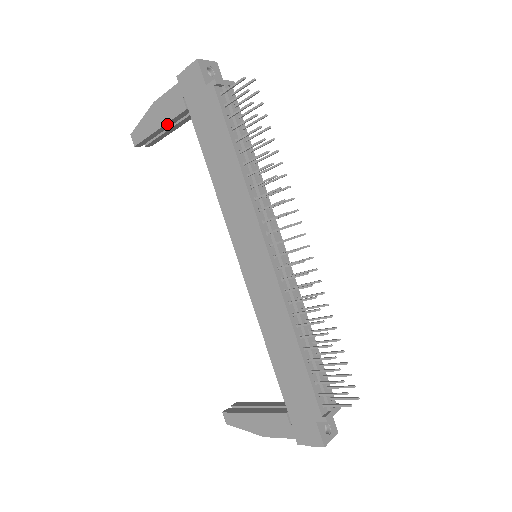
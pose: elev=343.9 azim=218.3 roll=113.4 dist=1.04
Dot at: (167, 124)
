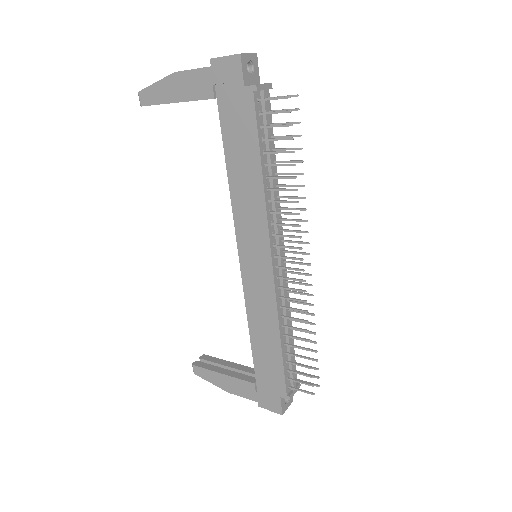
Dot at: (186, 101)
